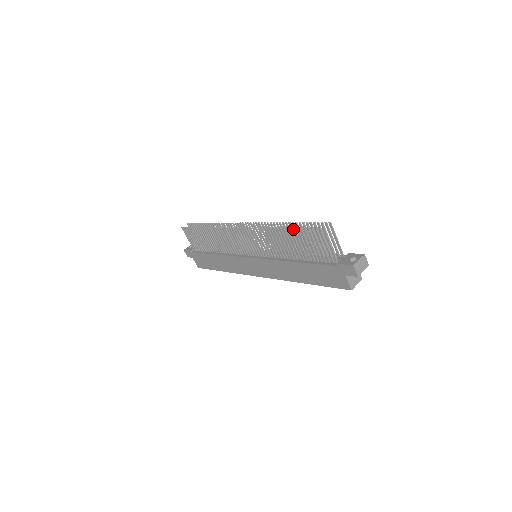
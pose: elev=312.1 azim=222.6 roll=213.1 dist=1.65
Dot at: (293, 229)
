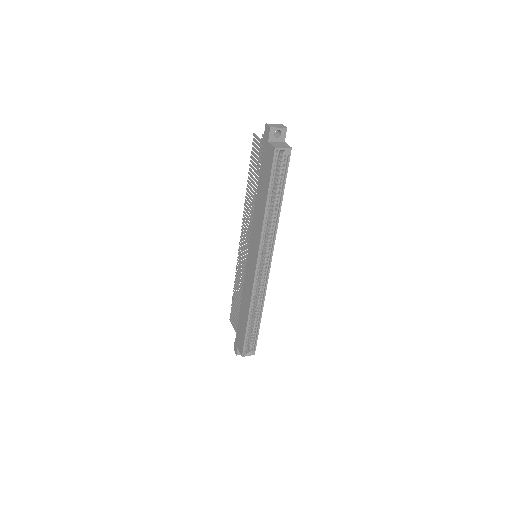
Dot at: (249, 169)
